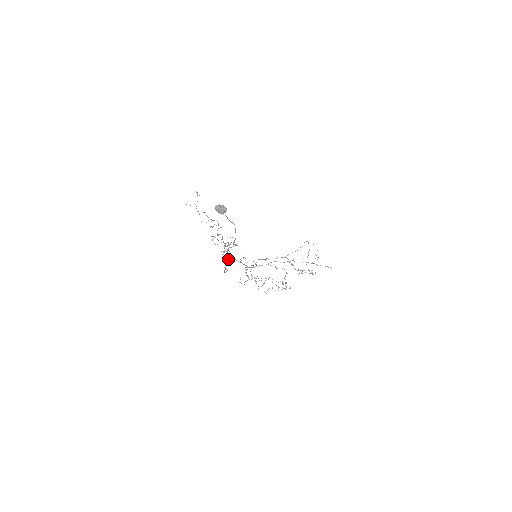
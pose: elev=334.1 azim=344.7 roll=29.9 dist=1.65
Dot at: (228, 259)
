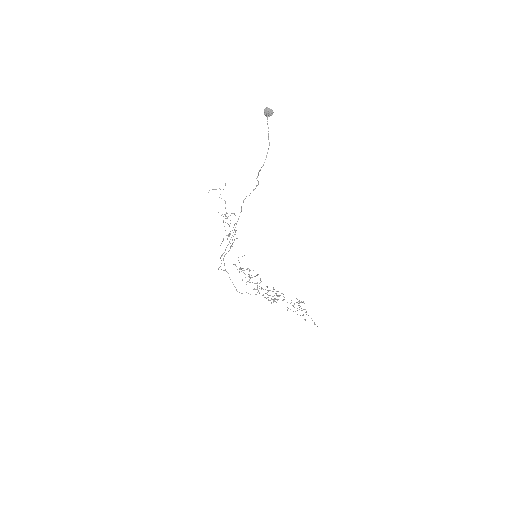
Dot at: (237, 221)
